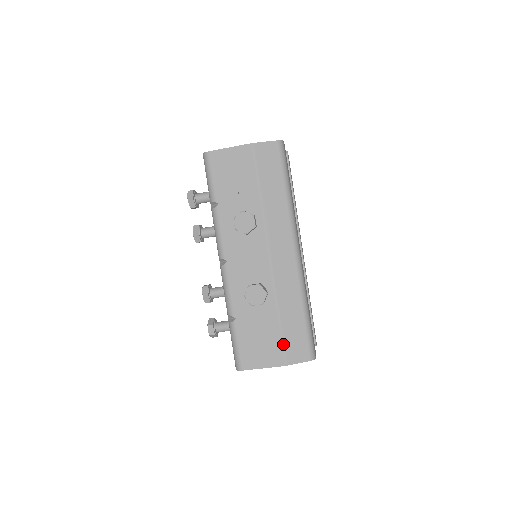
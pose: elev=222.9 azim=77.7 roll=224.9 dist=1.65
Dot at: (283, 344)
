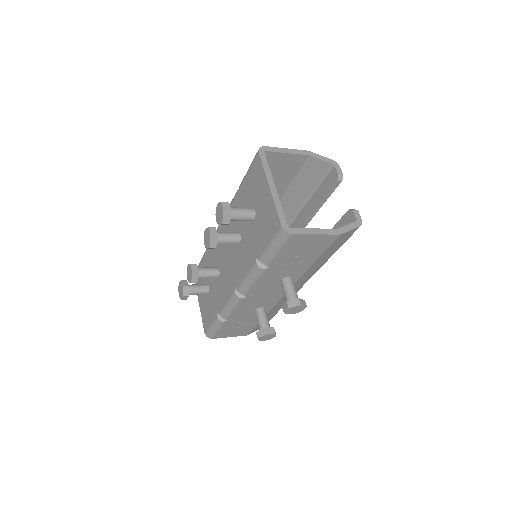
Dot at: (254, 328)
